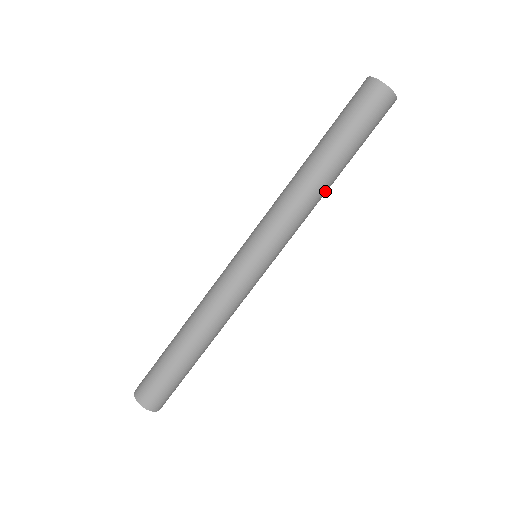
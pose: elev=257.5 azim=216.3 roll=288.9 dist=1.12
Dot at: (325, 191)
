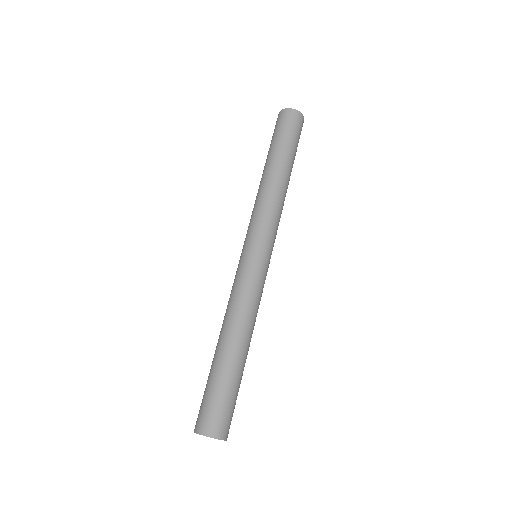
Dot at: (286, 188)
